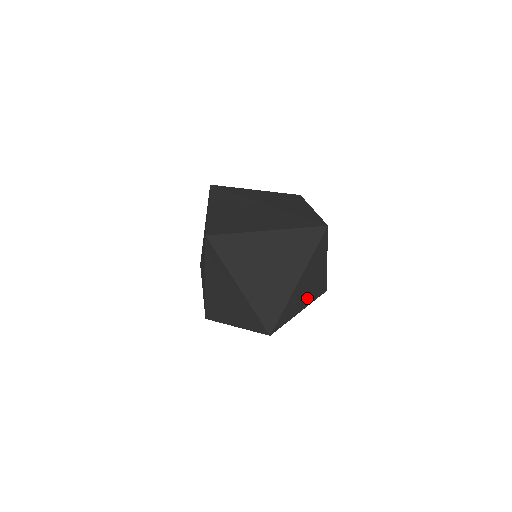
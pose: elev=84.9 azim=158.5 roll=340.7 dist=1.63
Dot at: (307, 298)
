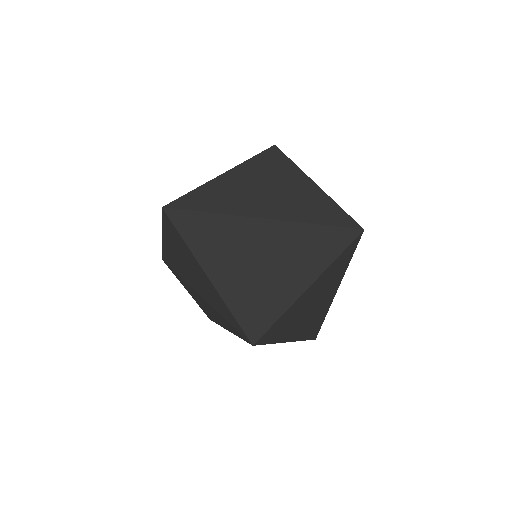
Dot at: occluded
